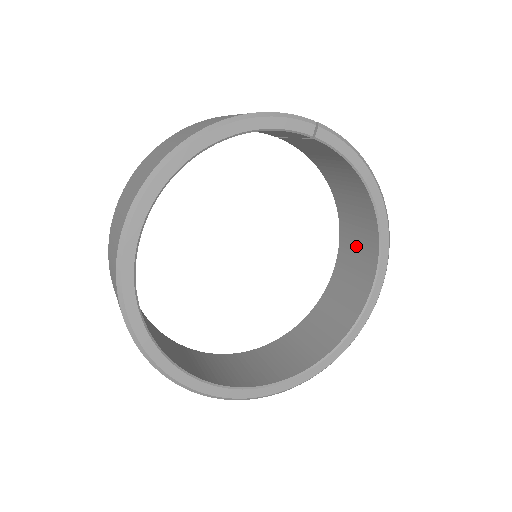
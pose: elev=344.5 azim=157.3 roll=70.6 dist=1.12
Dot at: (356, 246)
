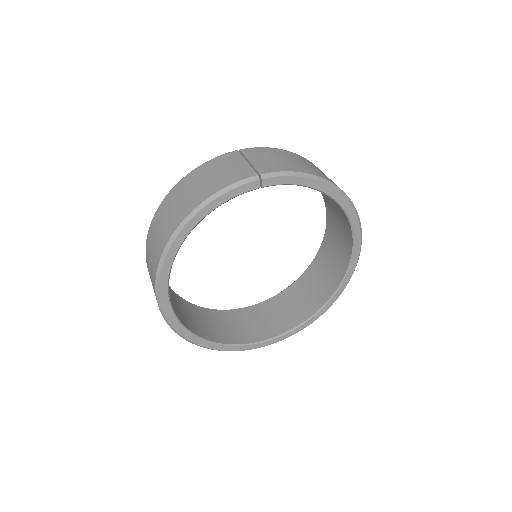
Dot at: (335, 210)
